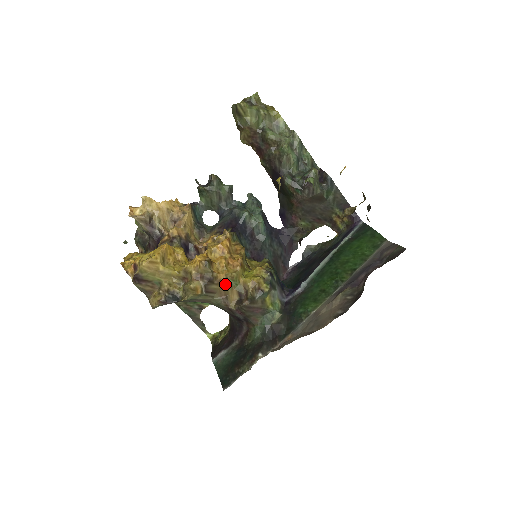
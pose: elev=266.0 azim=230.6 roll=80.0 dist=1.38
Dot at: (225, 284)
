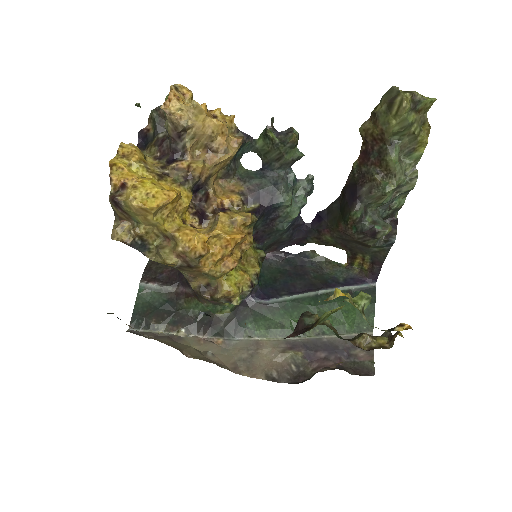
Dot at: (202, 273)
